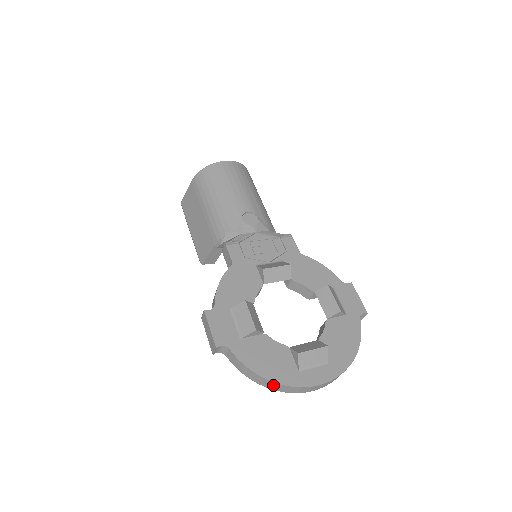
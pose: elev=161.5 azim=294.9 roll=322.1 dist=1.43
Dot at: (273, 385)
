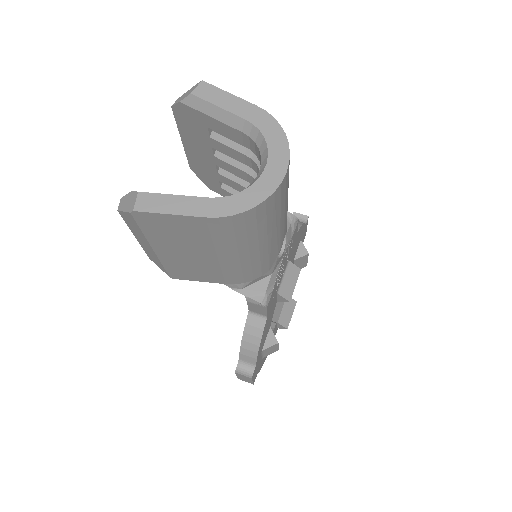
Dot at: occluded
